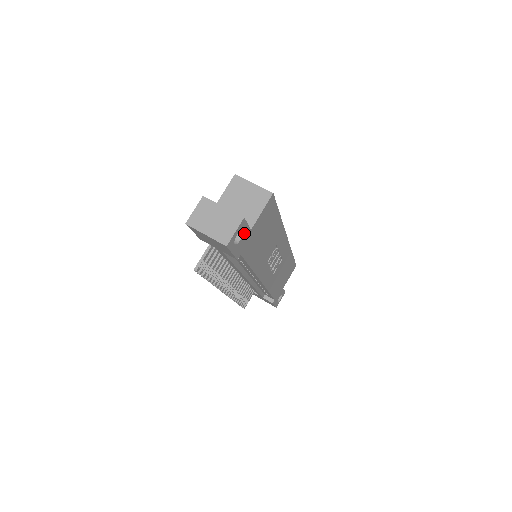
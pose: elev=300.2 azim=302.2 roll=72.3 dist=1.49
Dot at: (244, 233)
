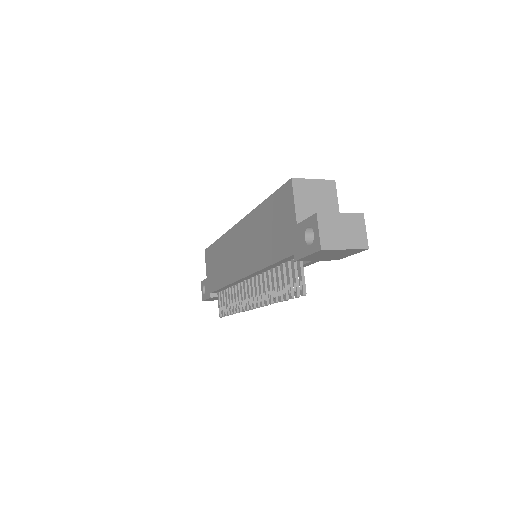
Dot at: occluded
